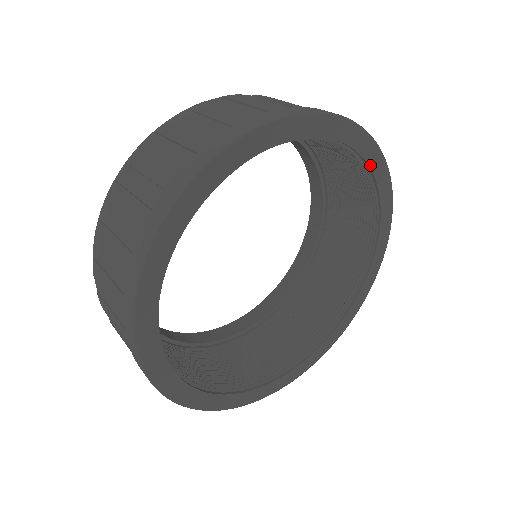
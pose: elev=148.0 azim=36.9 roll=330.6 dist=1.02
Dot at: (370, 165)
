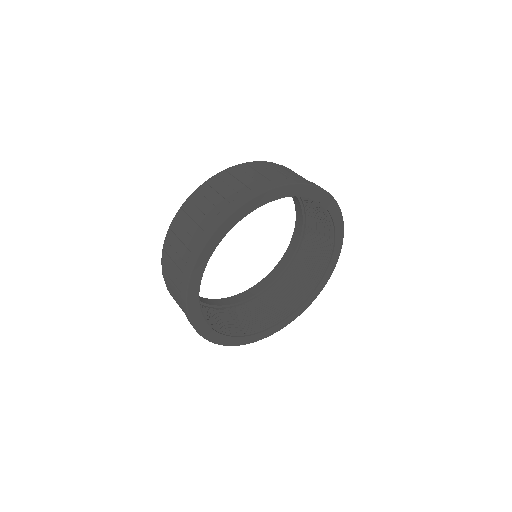
Dot at: (336, 235)
